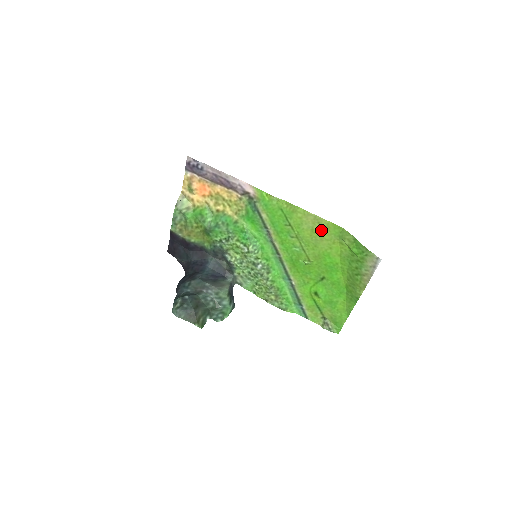
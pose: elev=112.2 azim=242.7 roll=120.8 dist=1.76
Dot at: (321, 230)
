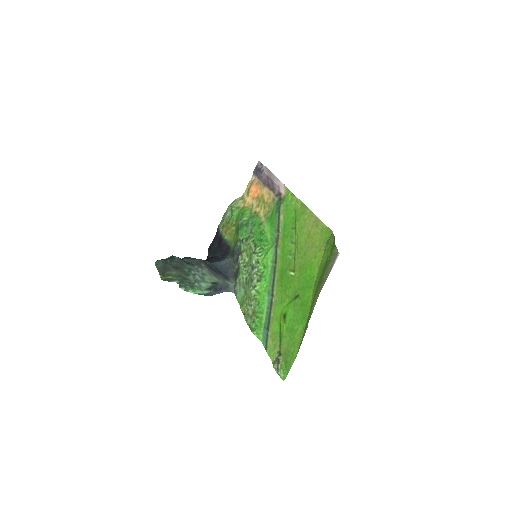
Dot at: (315, 234)
